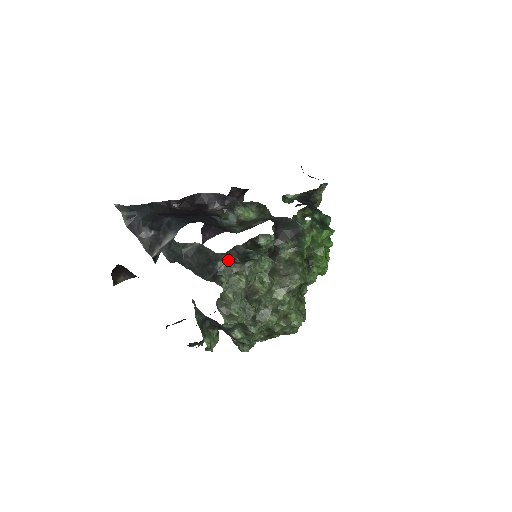
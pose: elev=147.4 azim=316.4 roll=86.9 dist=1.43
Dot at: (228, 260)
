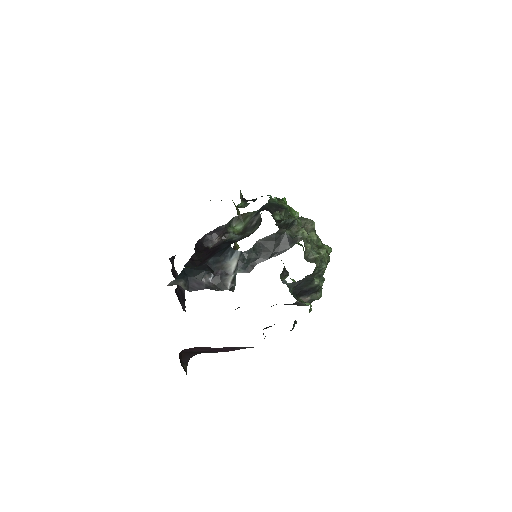
Dot at: (286, 229)
